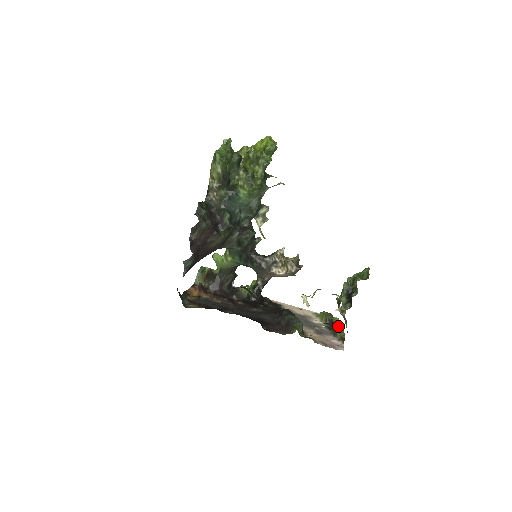
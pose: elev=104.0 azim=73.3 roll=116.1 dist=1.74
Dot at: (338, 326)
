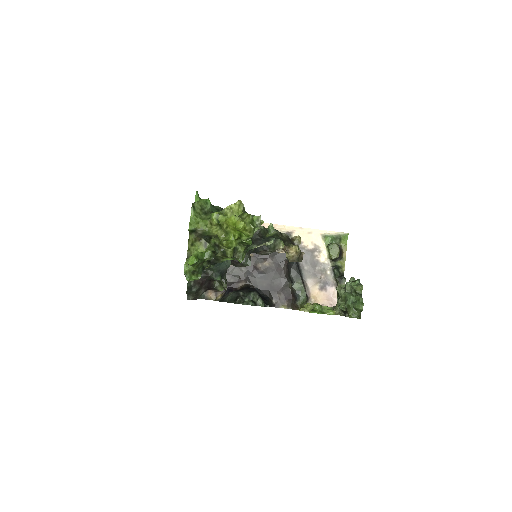
Dot at: (345, 254)
